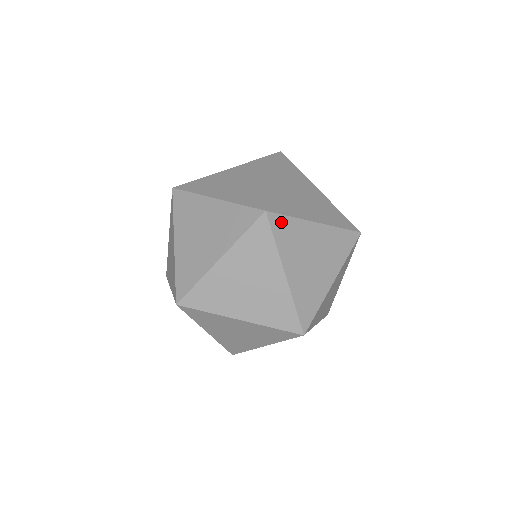
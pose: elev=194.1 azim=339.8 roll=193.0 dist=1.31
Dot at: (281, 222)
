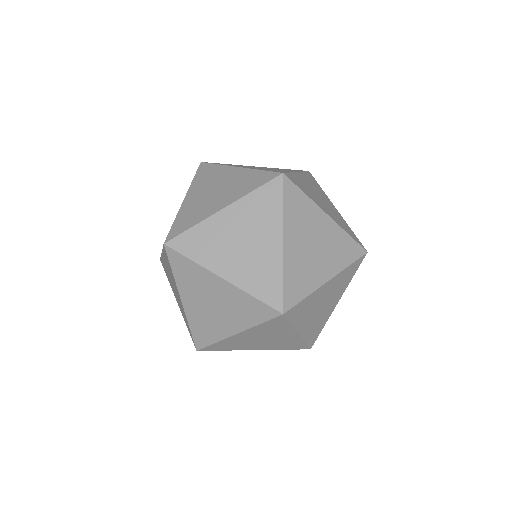
Dot at: occluded
